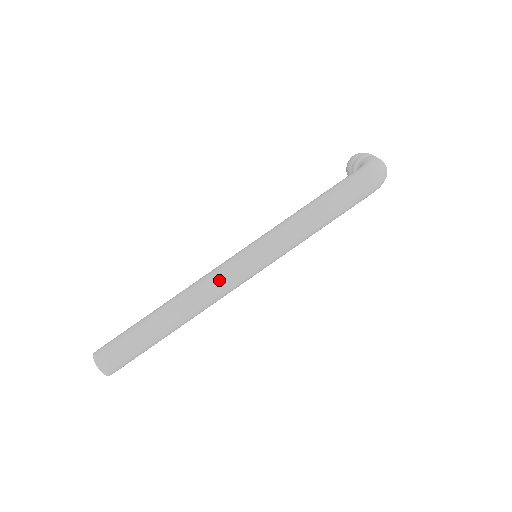
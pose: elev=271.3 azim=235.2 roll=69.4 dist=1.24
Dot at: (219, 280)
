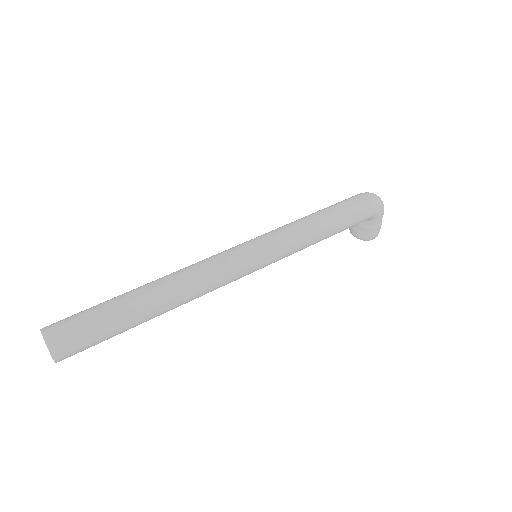
Dot at: (212, 258)
